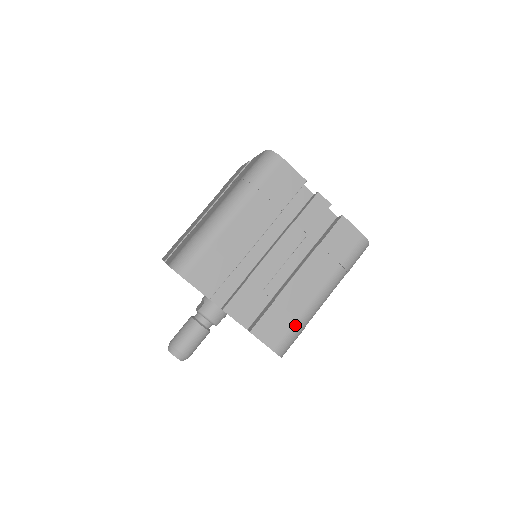
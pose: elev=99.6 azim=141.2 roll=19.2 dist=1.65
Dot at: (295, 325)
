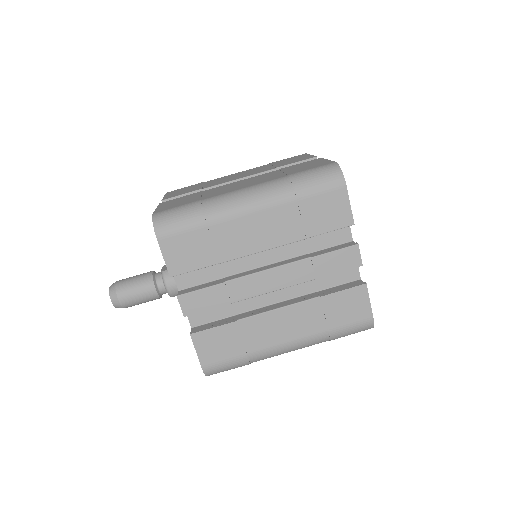
Dot at: (240, 357)
